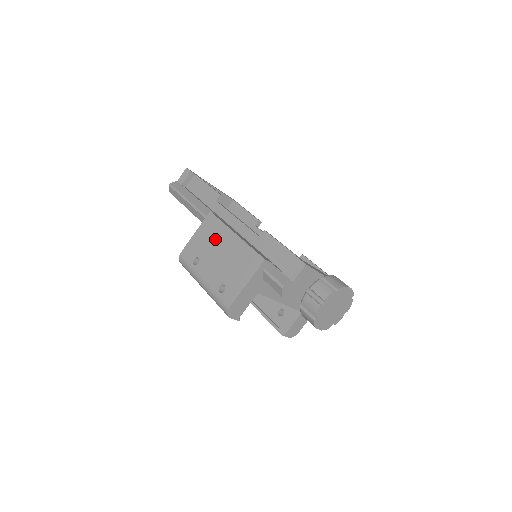
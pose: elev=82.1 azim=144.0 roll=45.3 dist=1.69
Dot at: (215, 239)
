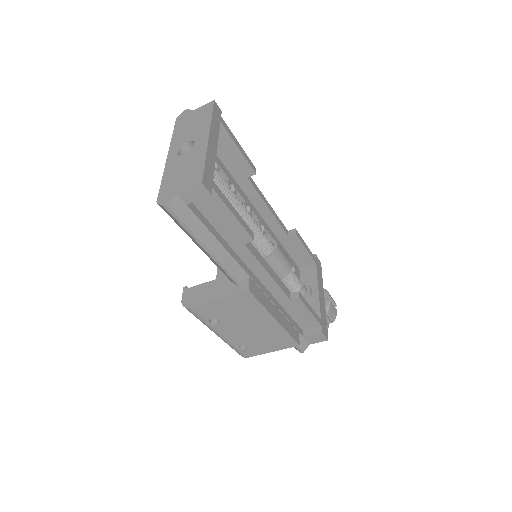
Dot at: (248, 315)
